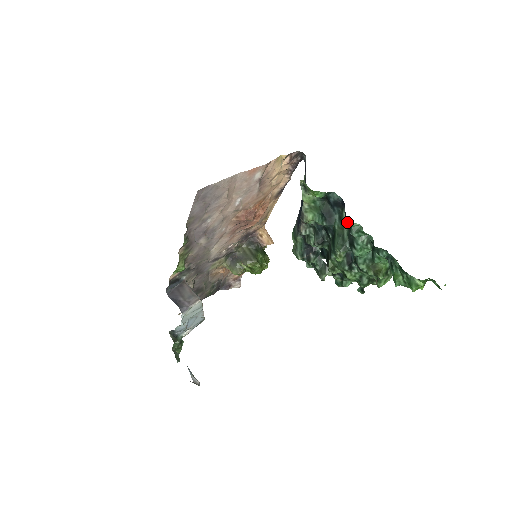
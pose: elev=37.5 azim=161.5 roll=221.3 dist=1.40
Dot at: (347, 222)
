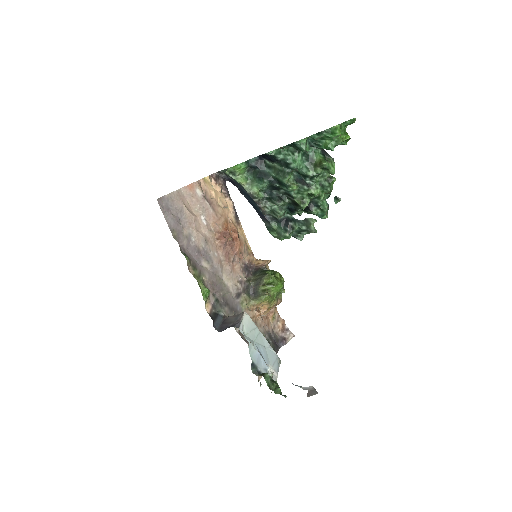
Dot at: (270, 158)
